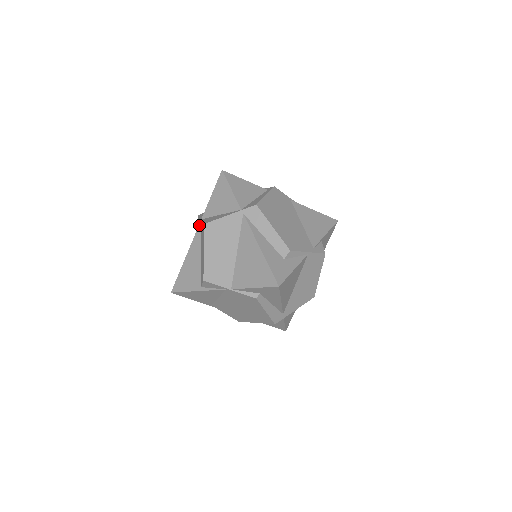
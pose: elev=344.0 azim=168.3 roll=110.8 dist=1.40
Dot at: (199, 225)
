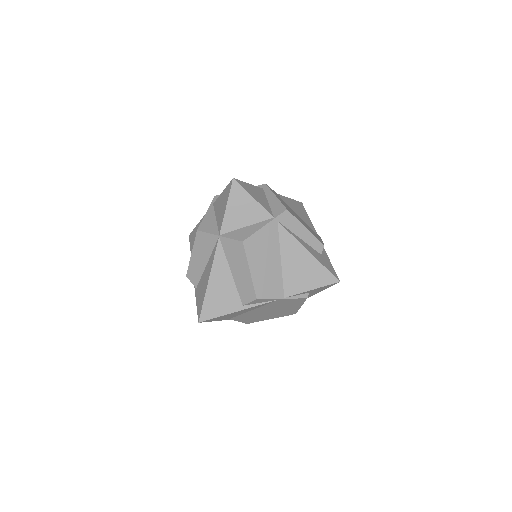
Dot at: (218, 242)
